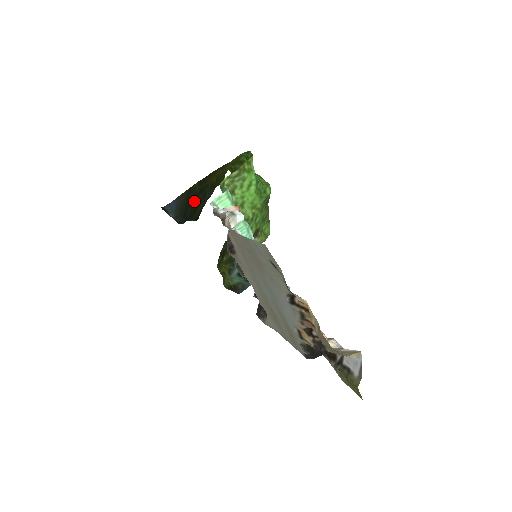
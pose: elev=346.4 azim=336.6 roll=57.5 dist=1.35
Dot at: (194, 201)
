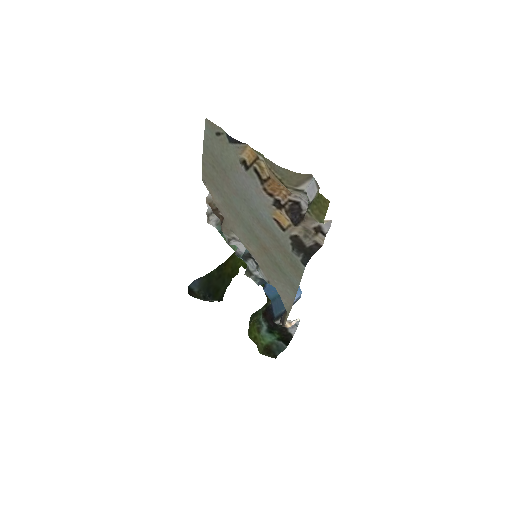
Dot at: (215, 283)
